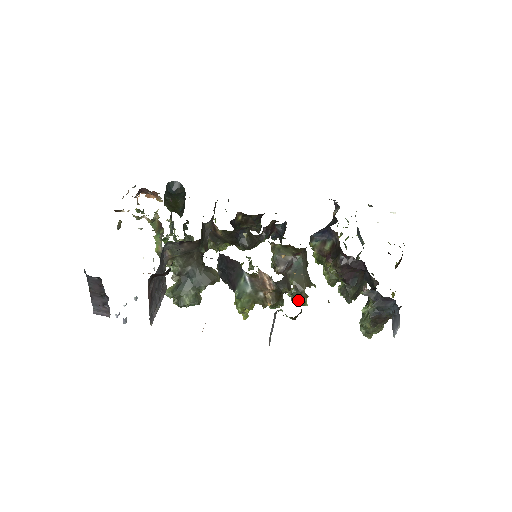
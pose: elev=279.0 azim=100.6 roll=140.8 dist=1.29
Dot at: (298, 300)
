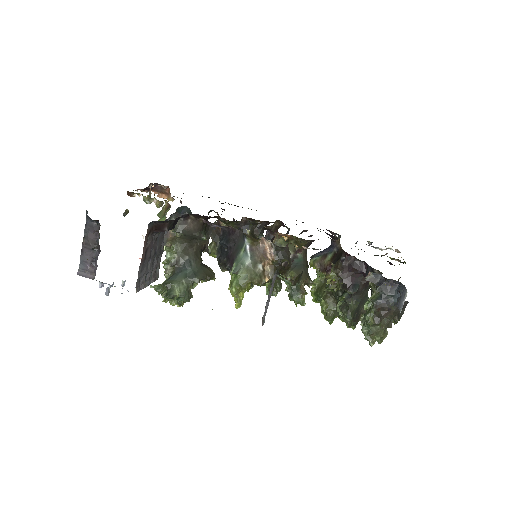
Dot at: (296, 295)
